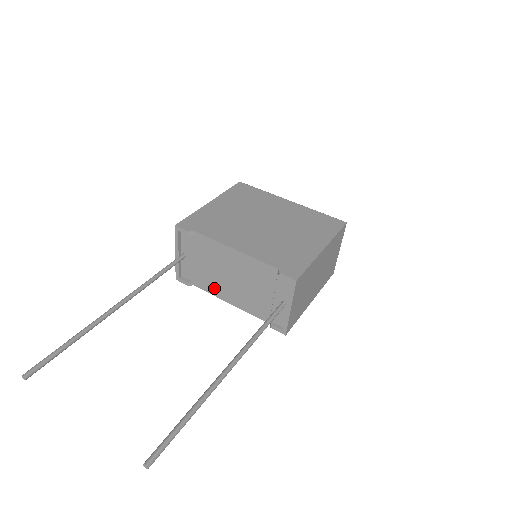
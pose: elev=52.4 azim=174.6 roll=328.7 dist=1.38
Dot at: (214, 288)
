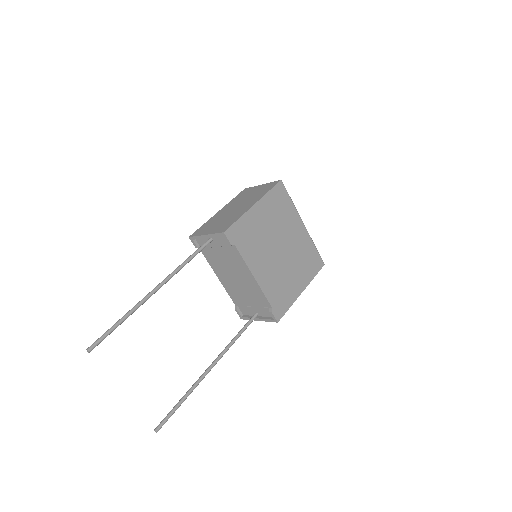
Dot at: (215, 265)
